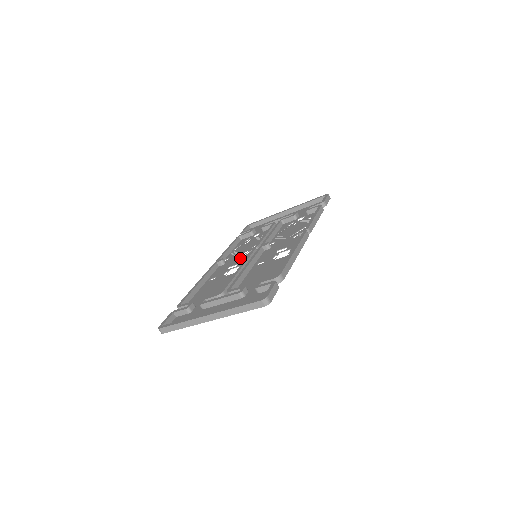
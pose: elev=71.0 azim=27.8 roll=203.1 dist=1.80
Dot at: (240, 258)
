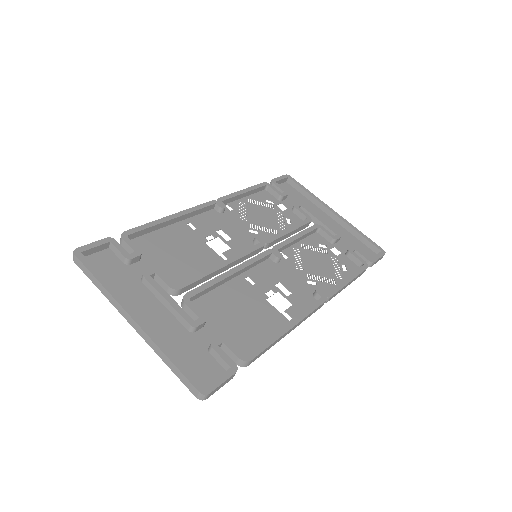
Dot at: (241, 230)
